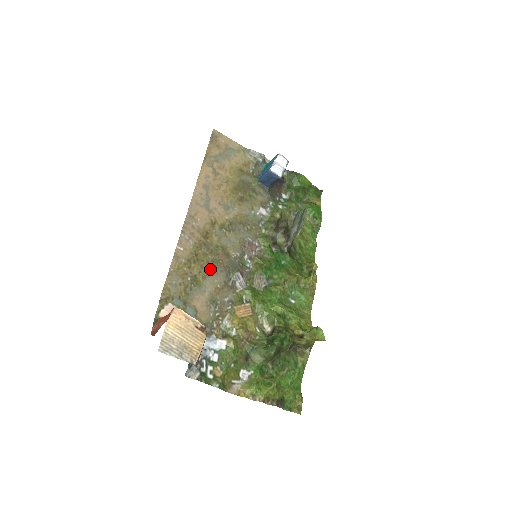
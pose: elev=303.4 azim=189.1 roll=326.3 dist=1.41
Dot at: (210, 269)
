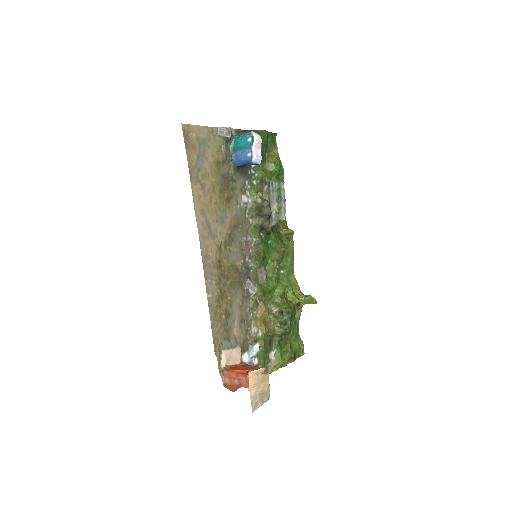
Dot at: (232, 294)
